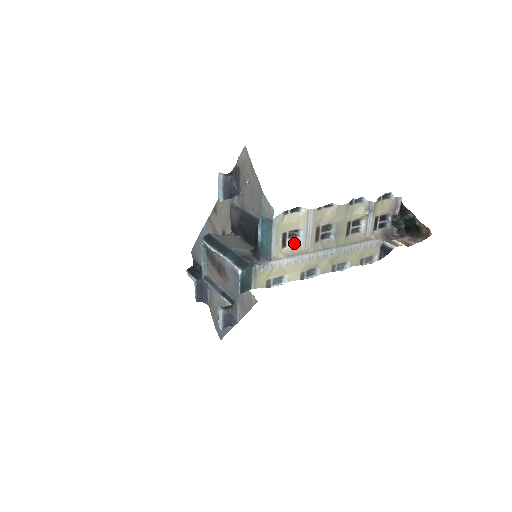
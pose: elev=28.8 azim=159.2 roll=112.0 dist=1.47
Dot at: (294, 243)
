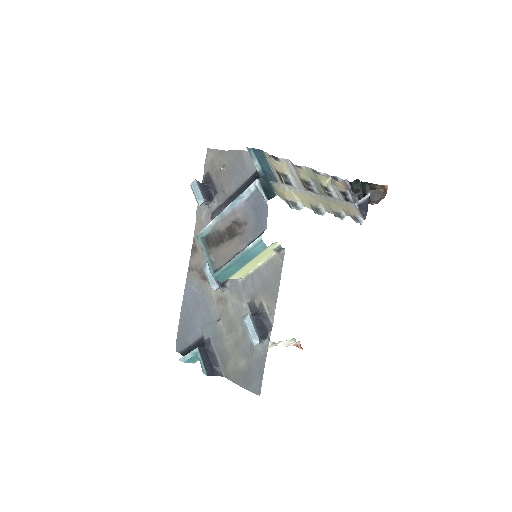
Dot at: (289, 184)
